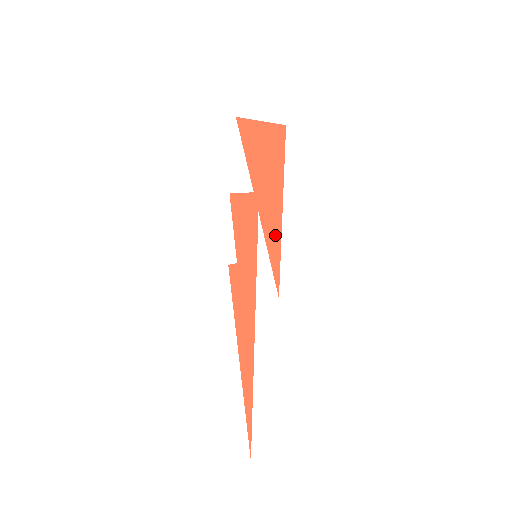
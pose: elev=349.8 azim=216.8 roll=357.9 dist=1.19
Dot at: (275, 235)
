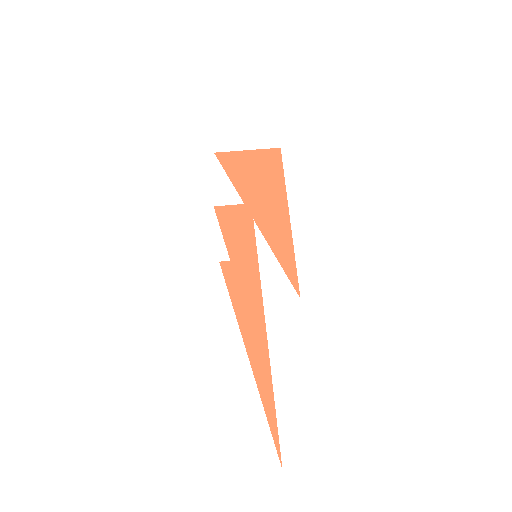
Dot at: (282, 239)
